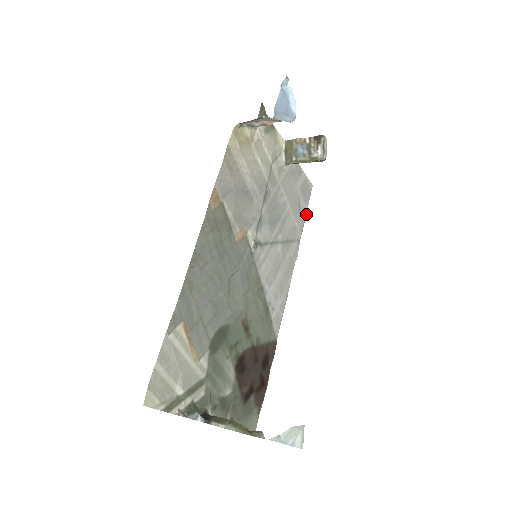
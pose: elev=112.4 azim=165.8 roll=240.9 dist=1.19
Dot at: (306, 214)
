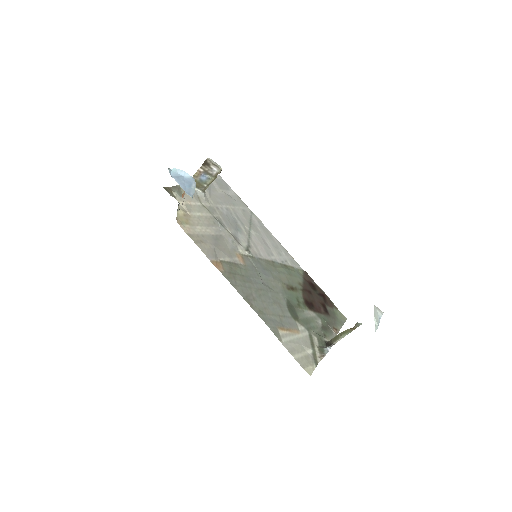
Dot at: (236, 194)
